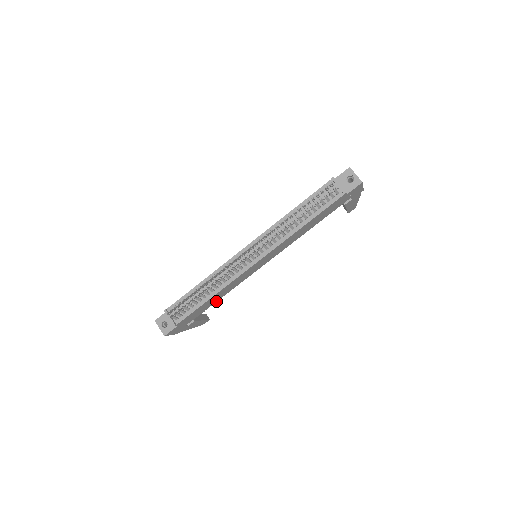
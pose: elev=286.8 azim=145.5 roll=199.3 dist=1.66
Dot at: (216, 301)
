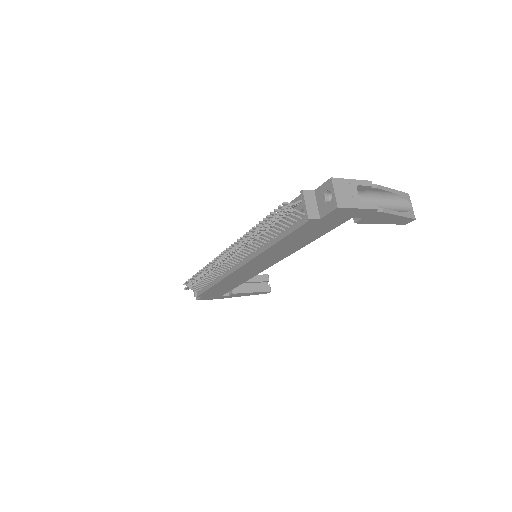
Dot at: (238, 285)
